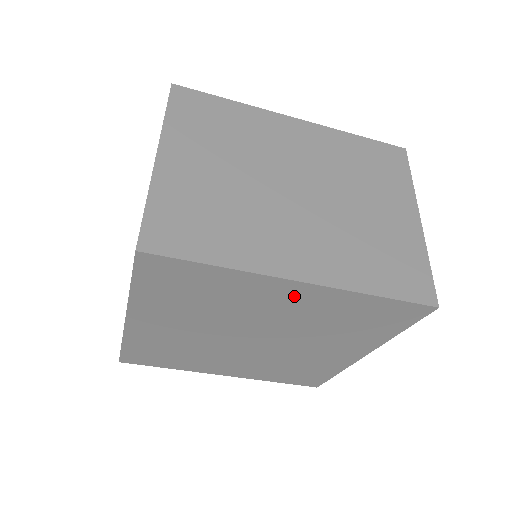
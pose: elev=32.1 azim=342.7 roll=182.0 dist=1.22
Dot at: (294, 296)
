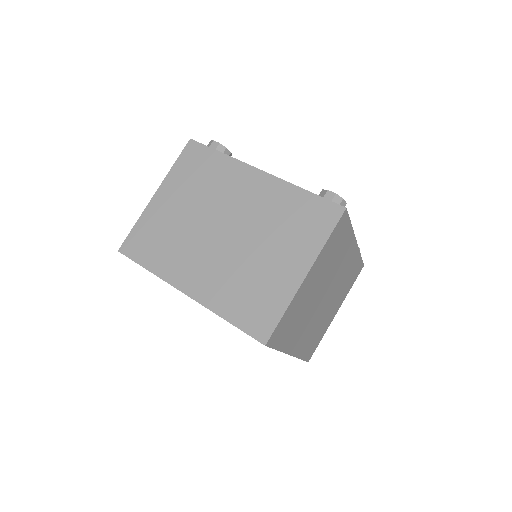
Dot at: occluded
